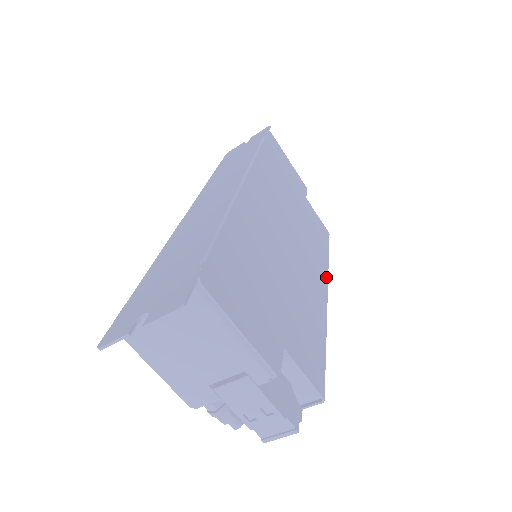
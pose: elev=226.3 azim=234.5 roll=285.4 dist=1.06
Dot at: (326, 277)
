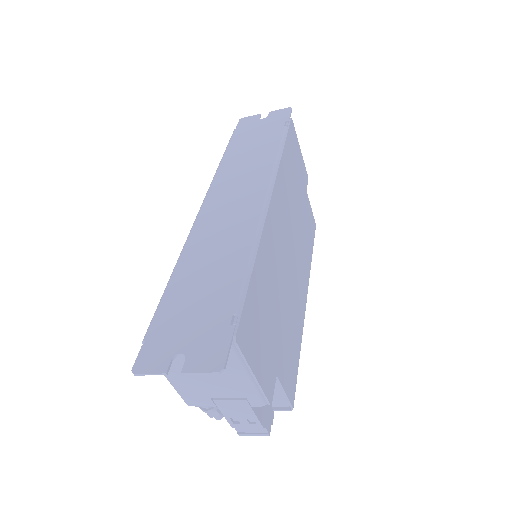
Dot at: (308, 279)
